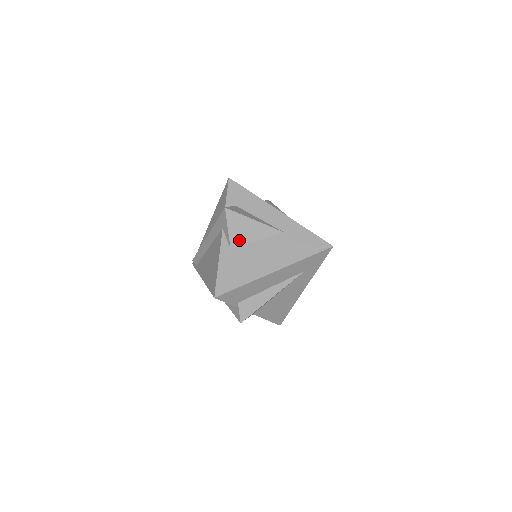
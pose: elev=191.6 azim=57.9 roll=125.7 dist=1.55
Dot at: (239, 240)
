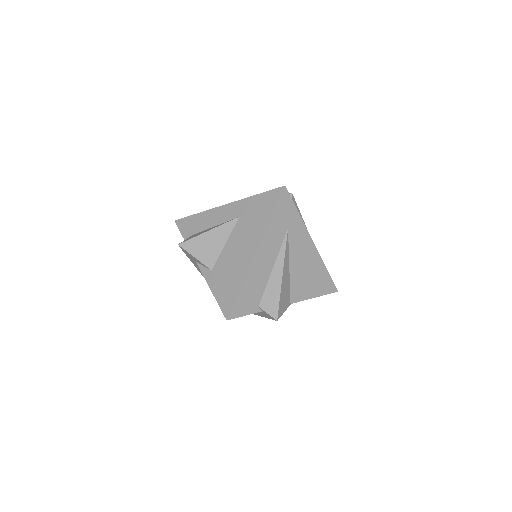
Dot at: (211, 257)
